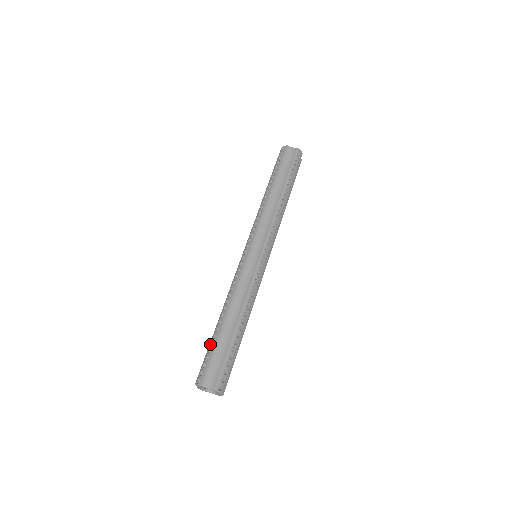
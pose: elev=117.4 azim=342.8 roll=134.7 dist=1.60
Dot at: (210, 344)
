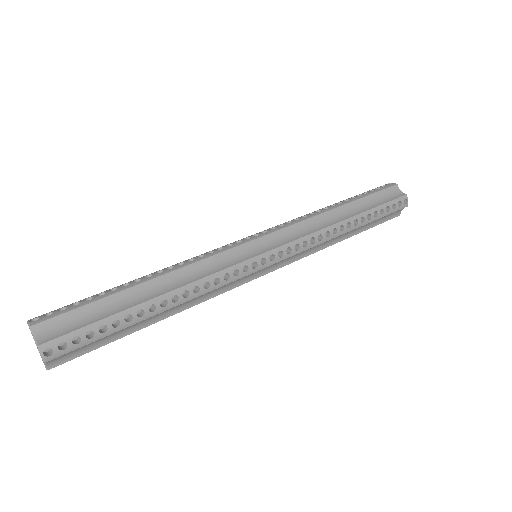
Dot at: occluded
